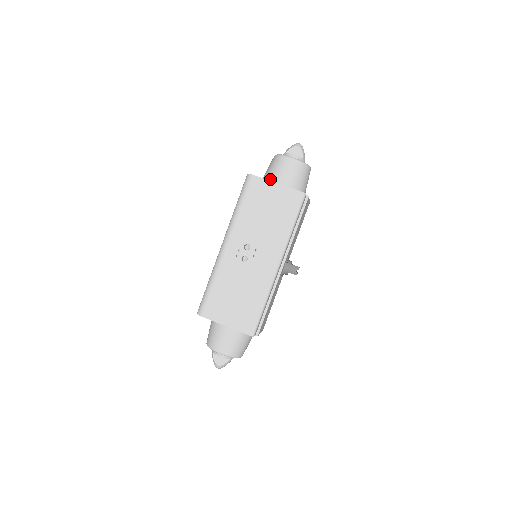
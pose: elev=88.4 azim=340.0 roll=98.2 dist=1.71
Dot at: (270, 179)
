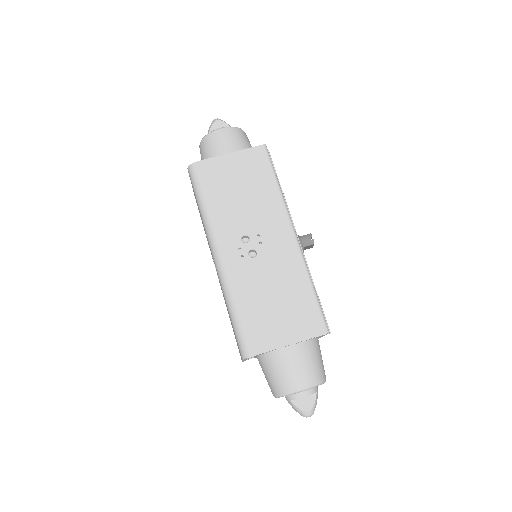
Dot at: occluded
